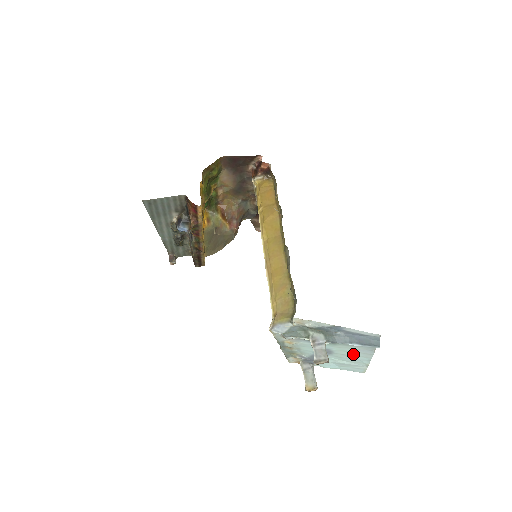
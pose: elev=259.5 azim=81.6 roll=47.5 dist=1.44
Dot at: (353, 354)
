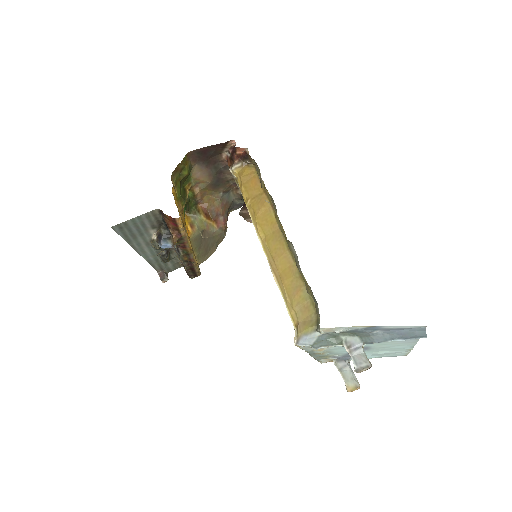
Dot at: (394, 345)
